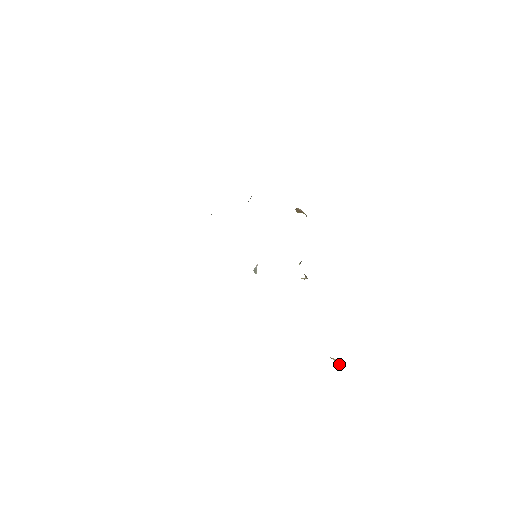
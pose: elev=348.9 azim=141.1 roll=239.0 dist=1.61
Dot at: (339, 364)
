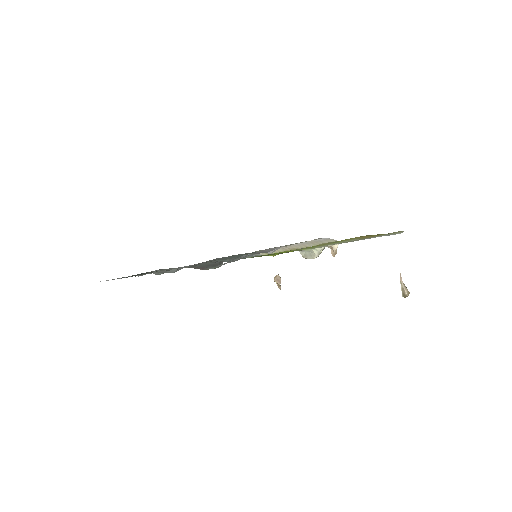
Dot at: (405, 292)
